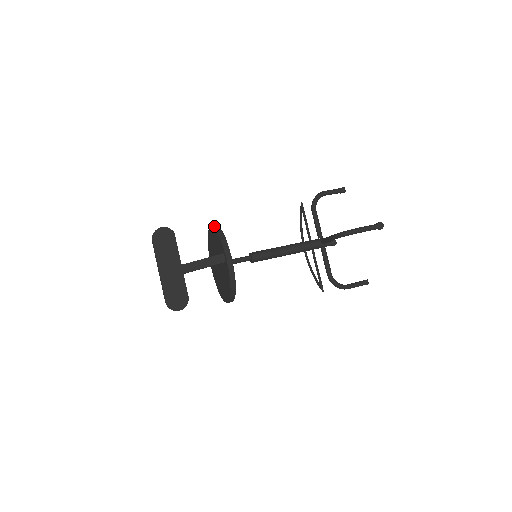
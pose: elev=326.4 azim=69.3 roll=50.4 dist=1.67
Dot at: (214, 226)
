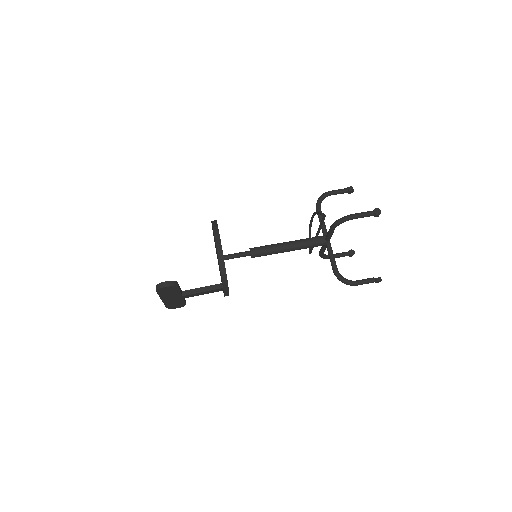
Dot at: (220, 258)
